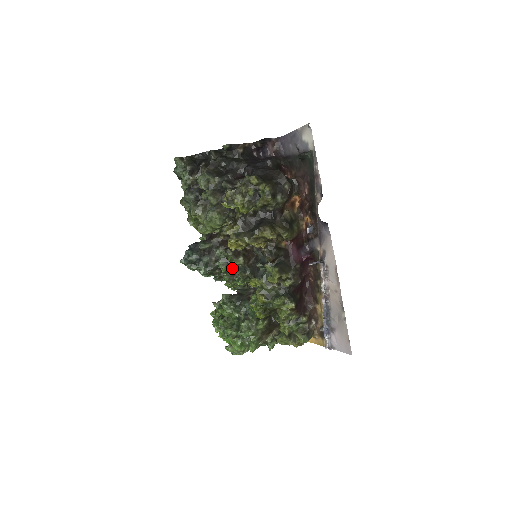
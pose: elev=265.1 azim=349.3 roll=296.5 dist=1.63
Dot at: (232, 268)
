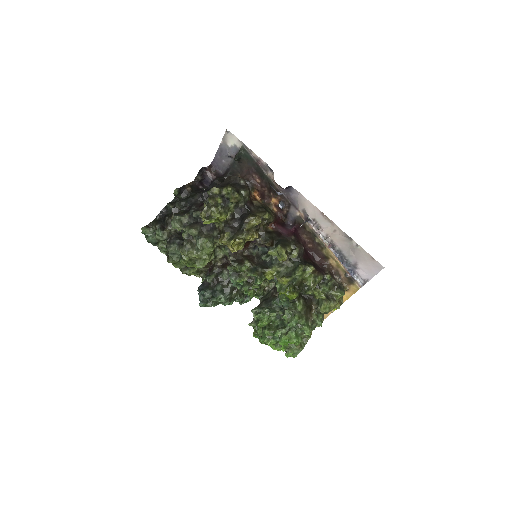
Dot at: (244, 277)
